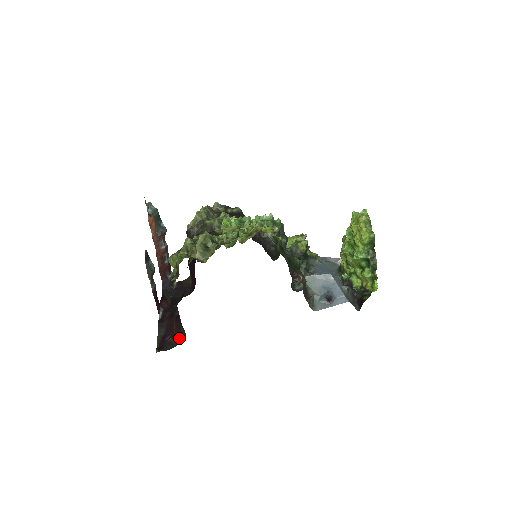
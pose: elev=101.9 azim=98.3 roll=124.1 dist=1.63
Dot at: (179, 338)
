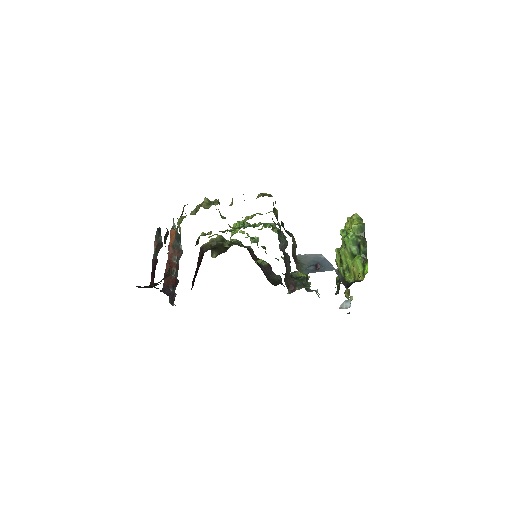
Dot at: (162, 279)
